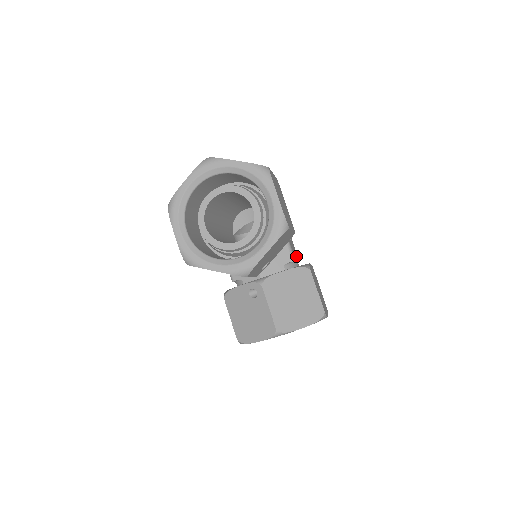
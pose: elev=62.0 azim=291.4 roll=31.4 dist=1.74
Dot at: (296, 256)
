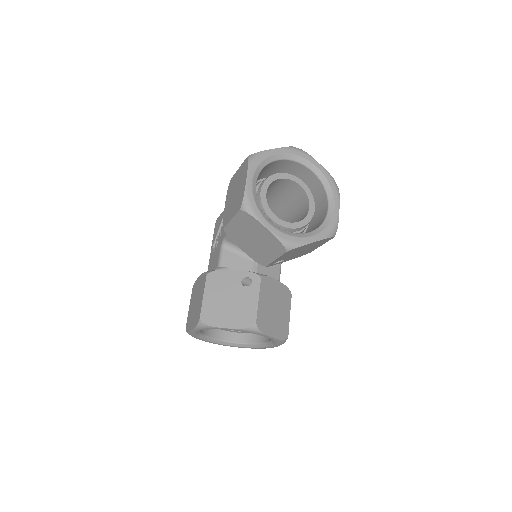
Dot at: occluded
